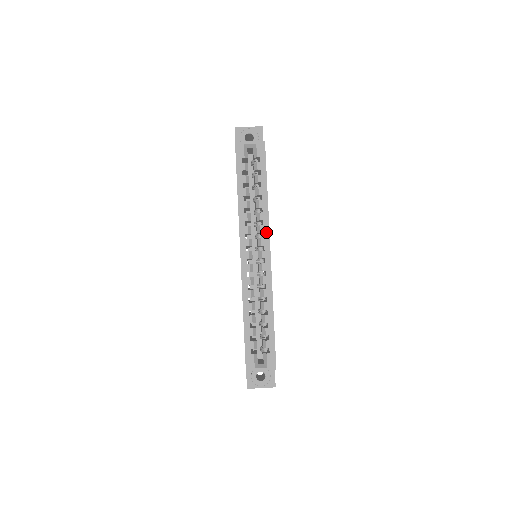
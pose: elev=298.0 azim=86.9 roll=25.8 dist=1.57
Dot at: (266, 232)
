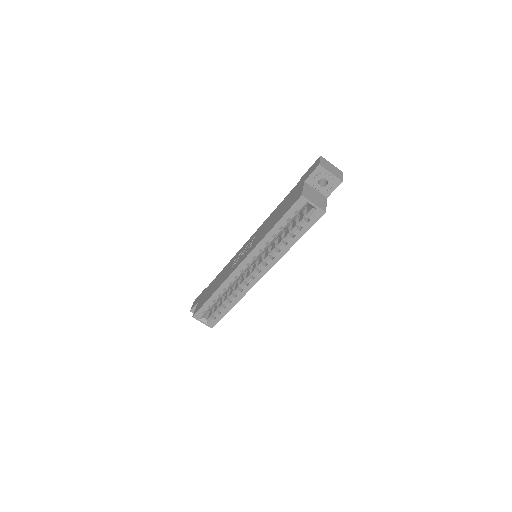
Dot at: (270, 265)
